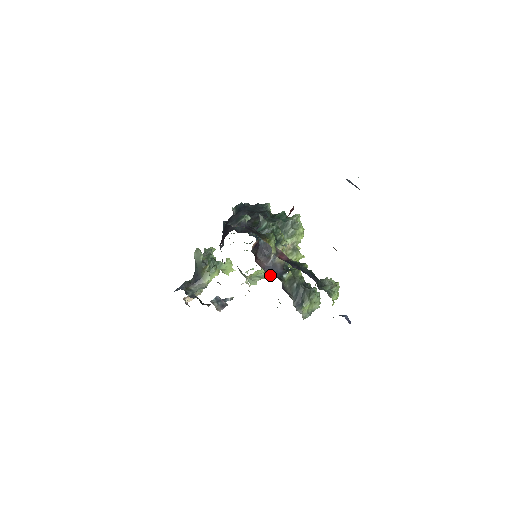
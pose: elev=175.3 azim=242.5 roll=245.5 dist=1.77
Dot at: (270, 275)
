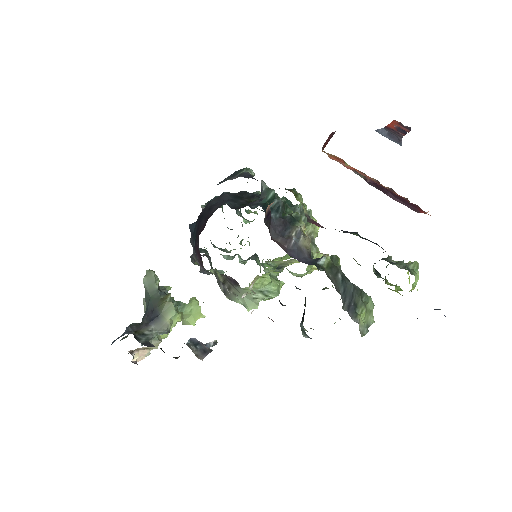
Dot at: (277, 292)
